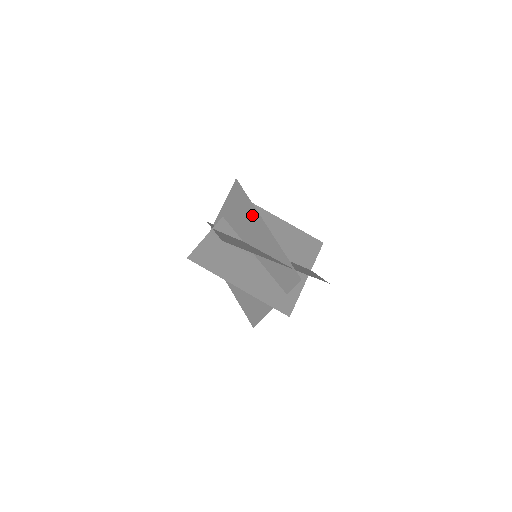
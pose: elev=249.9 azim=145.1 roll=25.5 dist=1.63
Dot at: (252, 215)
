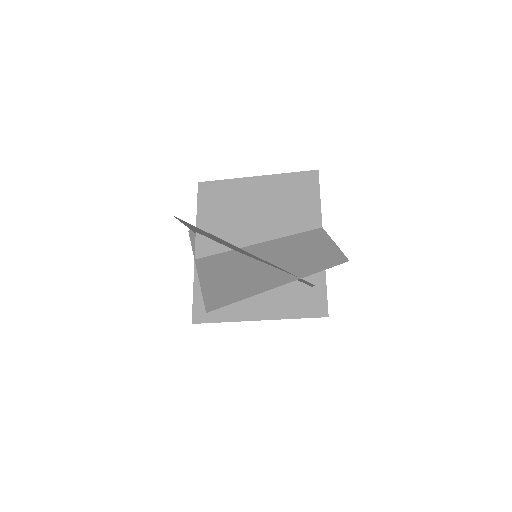
Dot at: occluded
